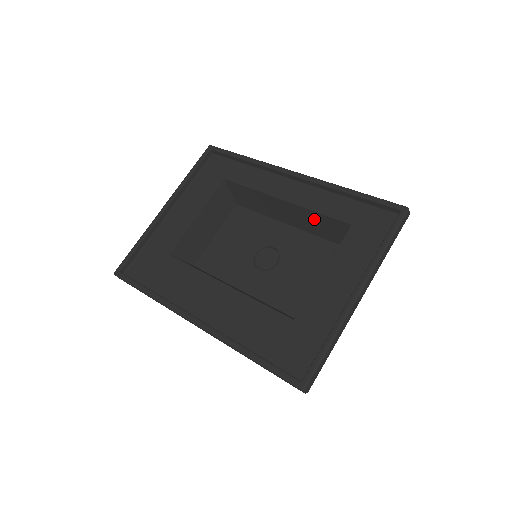
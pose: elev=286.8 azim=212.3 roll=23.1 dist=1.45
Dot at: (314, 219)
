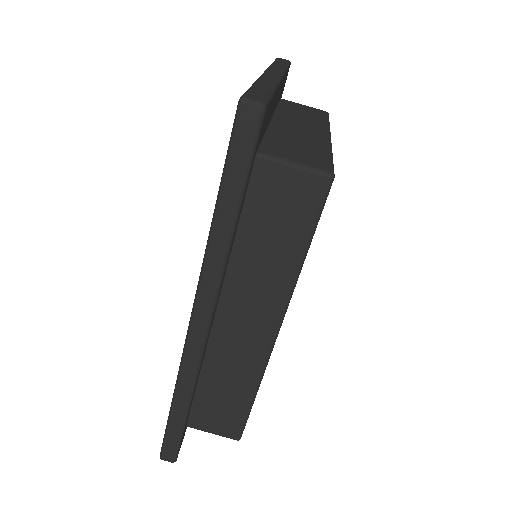
Dot at: occluded
